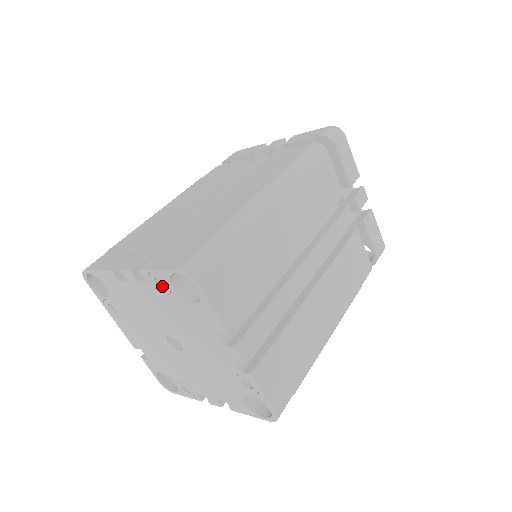
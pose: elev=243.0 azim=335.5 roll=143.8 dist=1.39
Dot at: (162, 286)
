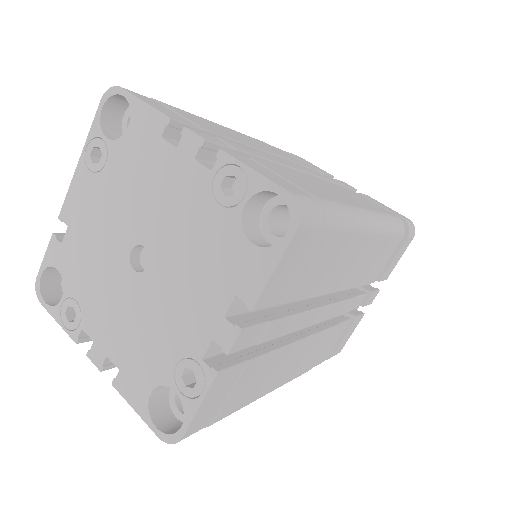
Dot at: (225, 191)
